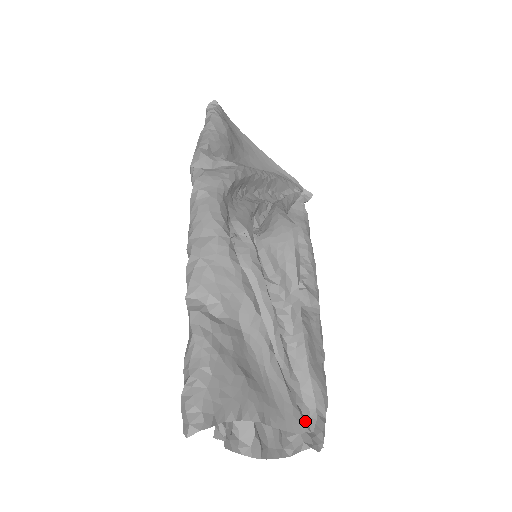
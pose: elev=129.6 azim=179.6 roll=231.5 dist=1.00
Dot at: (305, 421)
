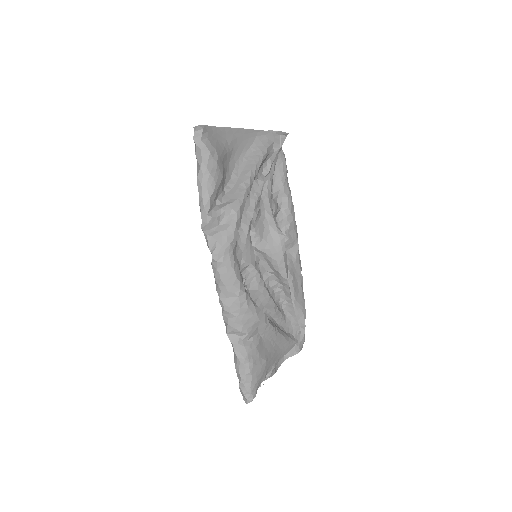
Dot at: (295, 339)
